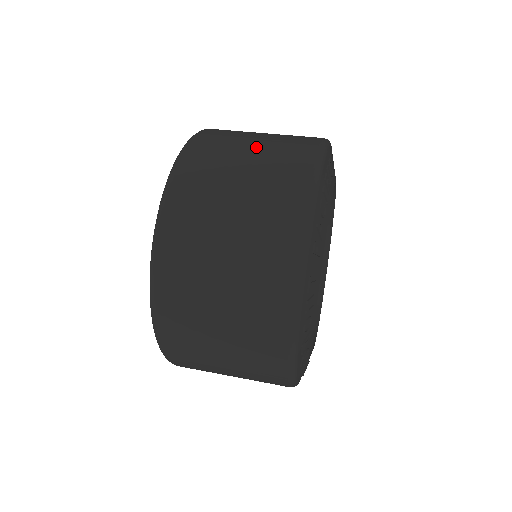
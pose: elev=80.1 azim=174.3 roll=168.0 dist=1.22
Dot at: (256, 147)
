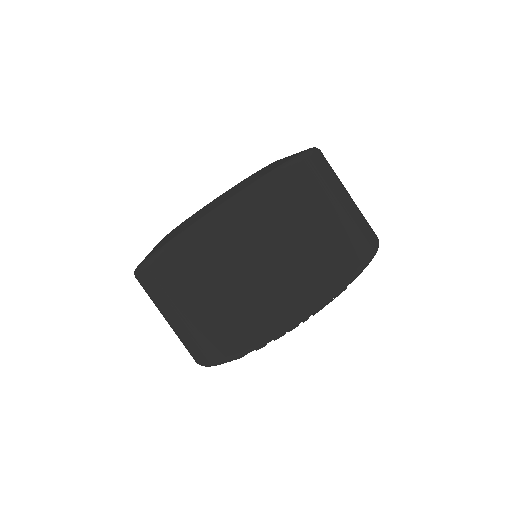
Dot at: (299, 242)
